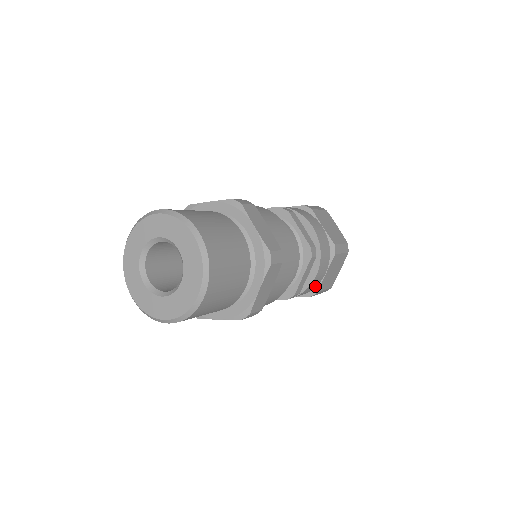
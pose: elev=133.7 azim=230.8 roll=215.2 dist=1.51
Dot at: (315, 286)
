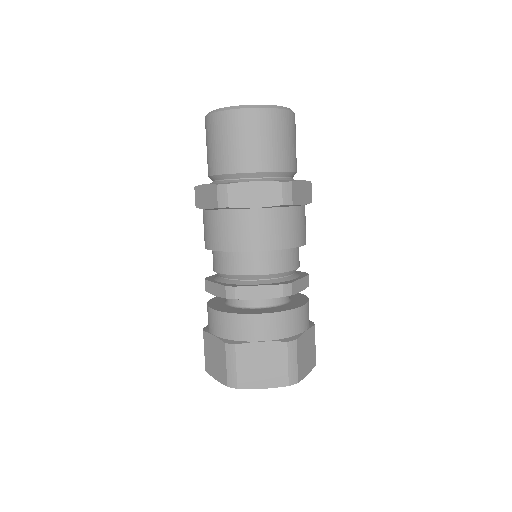
Dot at: (295, 332)
